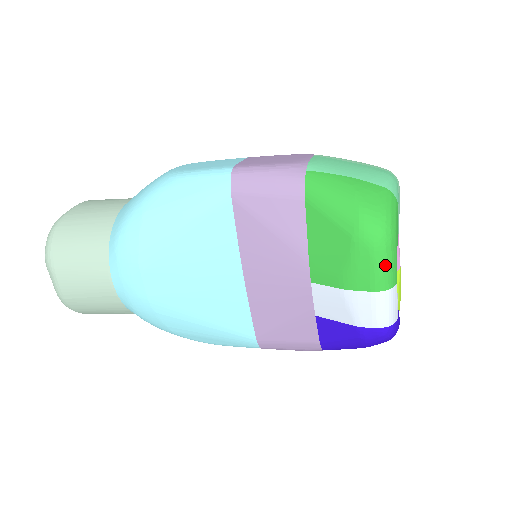
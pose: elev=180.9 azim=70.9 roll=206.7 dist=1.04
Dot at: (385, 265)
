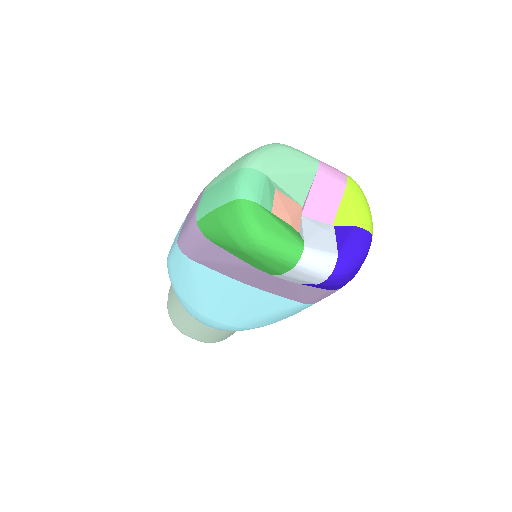
Dot at: (277, 253)
